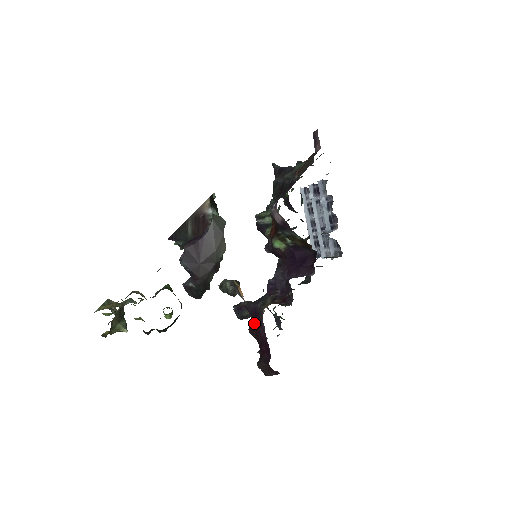
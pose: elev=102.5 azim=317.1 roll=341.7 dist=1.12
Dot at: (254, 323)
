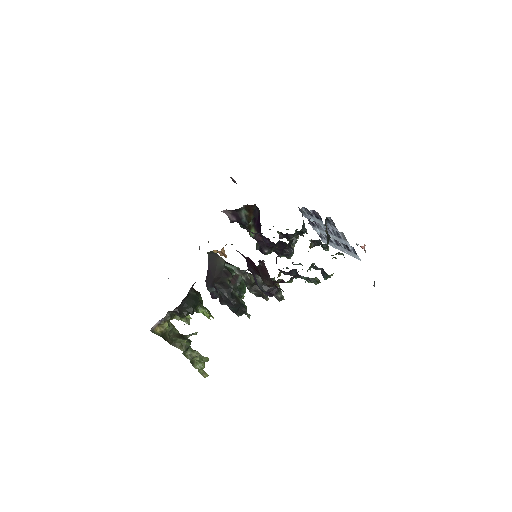
Dot at: occluded
